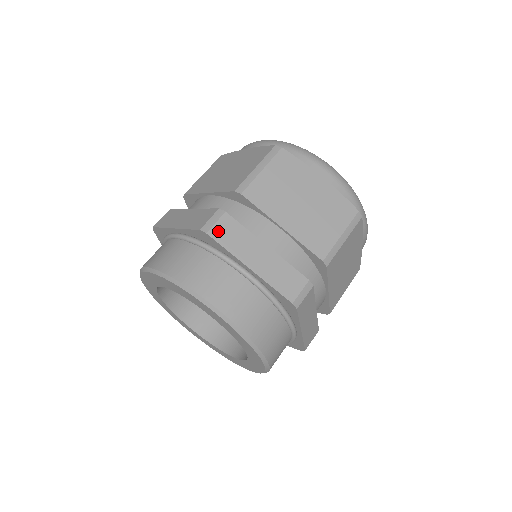
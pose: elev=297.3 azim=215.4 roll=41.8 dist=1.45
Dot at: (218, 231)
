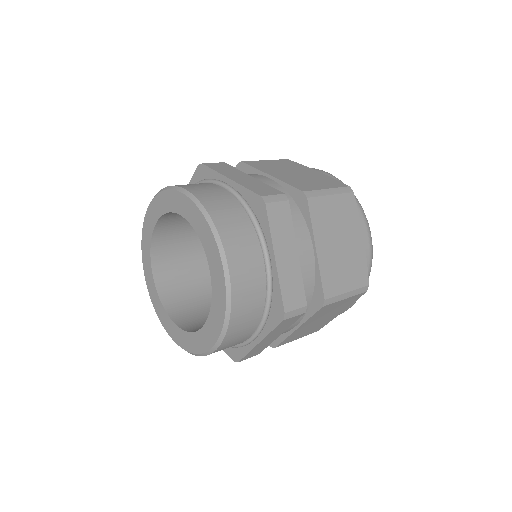
Dot at: (212, 165)
